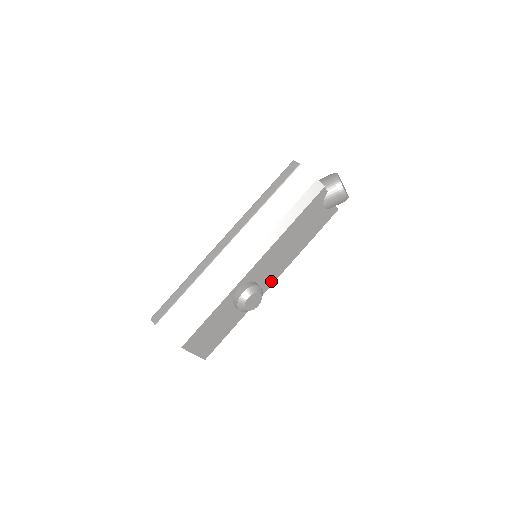
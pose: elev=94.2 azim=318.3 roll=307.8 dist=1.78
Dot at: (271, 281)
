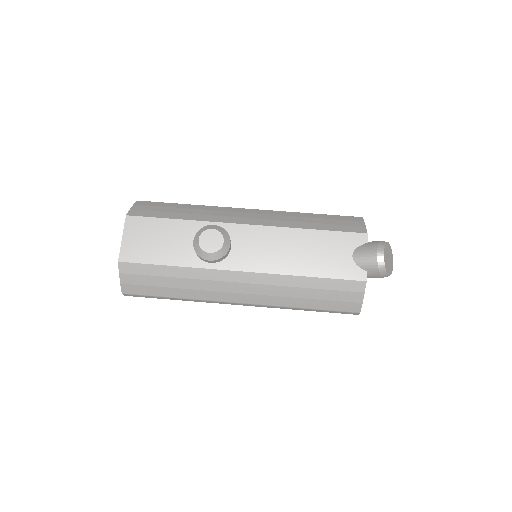
Dot at: (243, 266)
